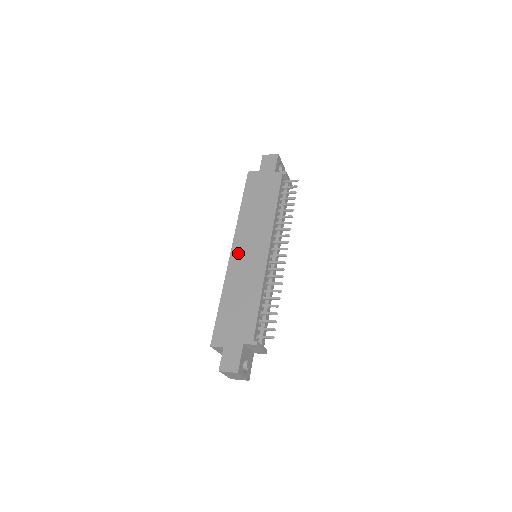
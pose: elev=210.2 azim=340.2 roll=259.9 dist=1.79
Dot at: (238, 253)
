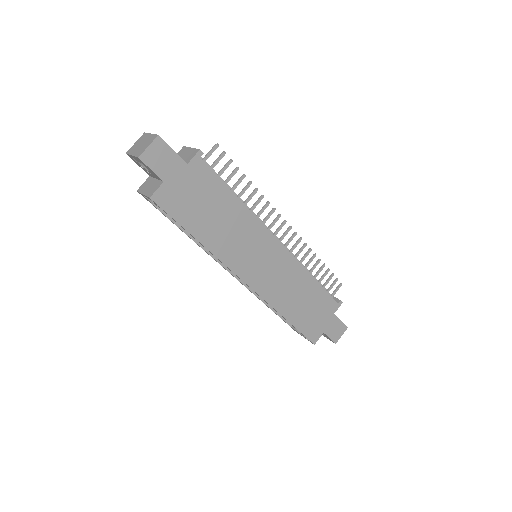
Dot at: (256, 278)
